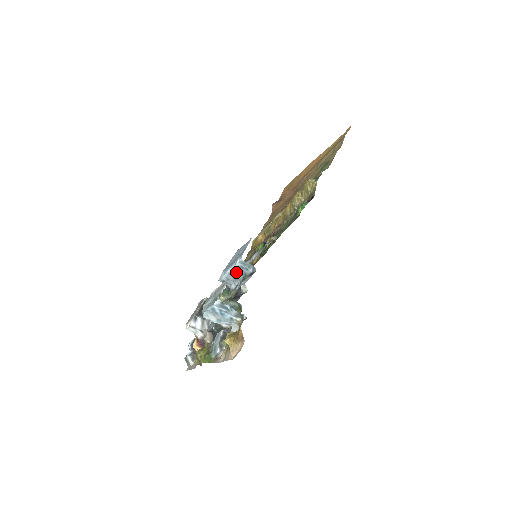
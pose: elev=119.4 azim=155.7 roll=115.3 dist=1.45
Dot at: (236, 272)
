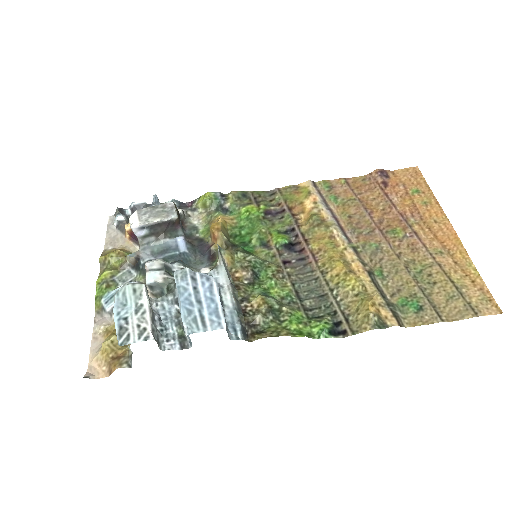
Dot at: occluded
